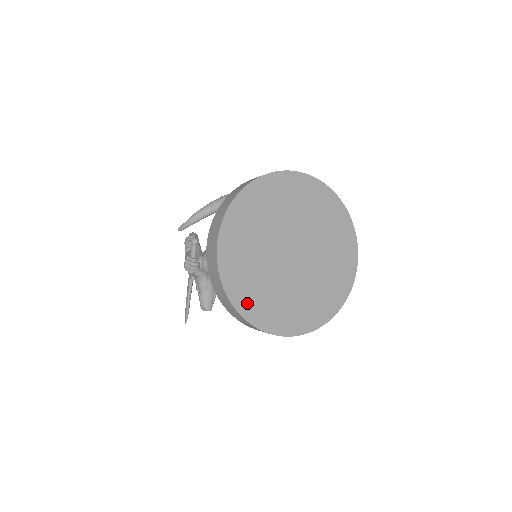
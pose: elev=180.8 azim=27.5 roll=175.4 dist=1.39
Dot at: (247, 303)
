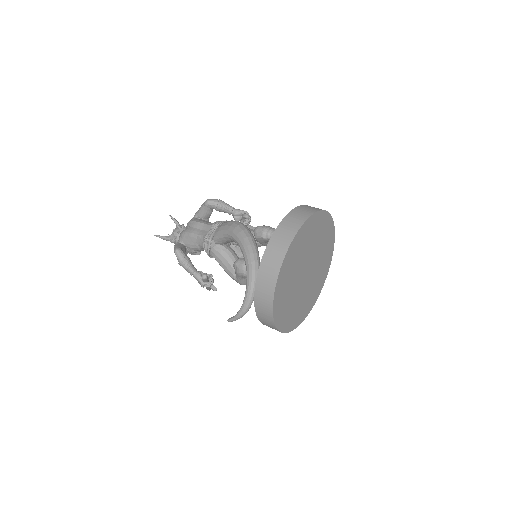
Dot at: (298, 320)
